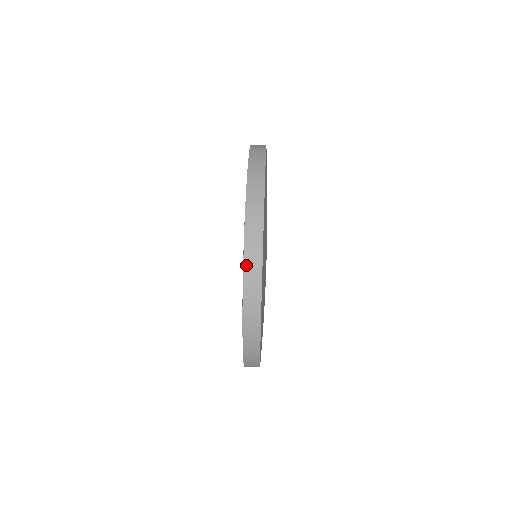
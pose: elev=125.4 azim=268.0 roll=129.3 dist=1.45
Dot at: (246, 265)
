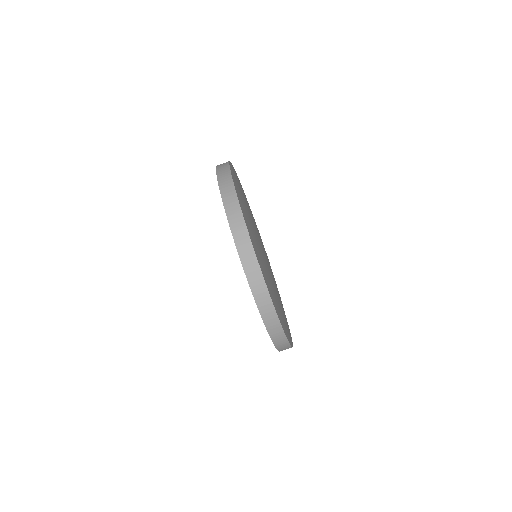
Dot at: occluded
